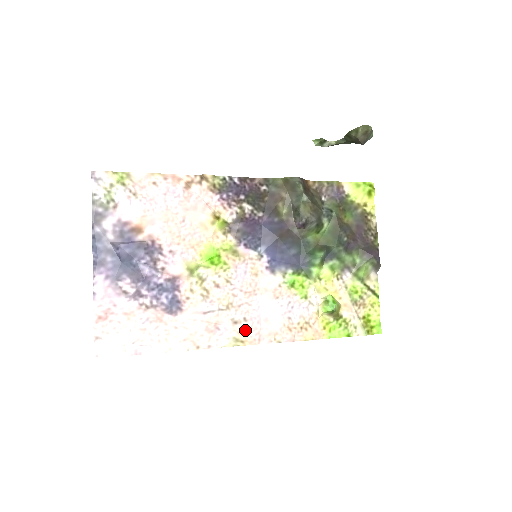
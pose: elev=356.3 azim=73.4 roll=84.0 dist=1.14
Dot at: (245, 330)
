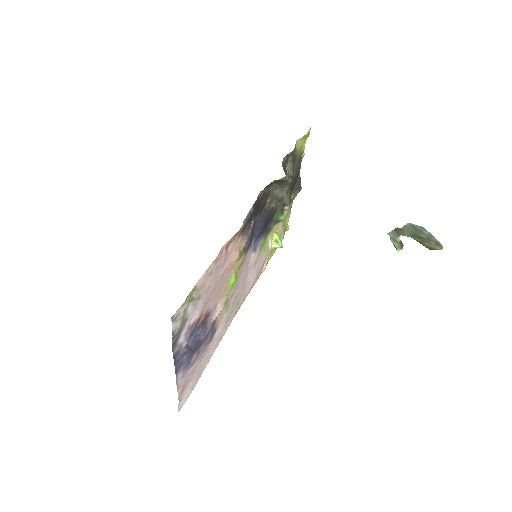
Dot at: (240, 302)
